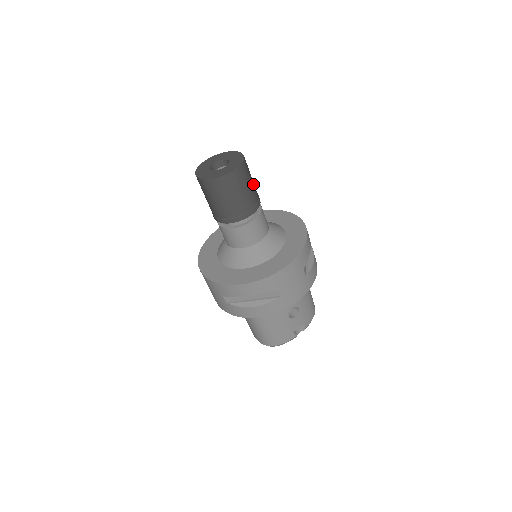
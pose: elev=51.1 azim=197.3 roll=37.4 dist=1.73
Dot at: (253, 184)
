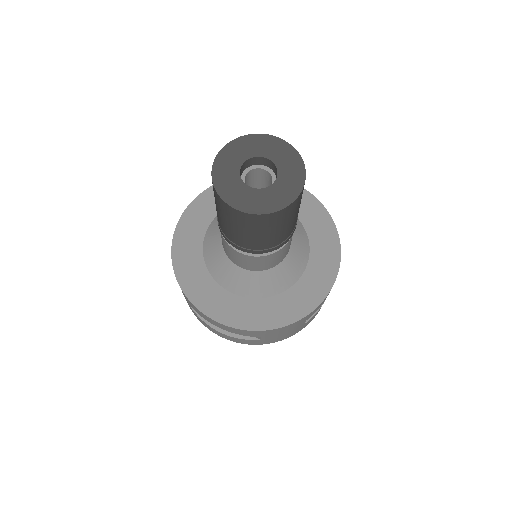
Dot at: (297, 213)
